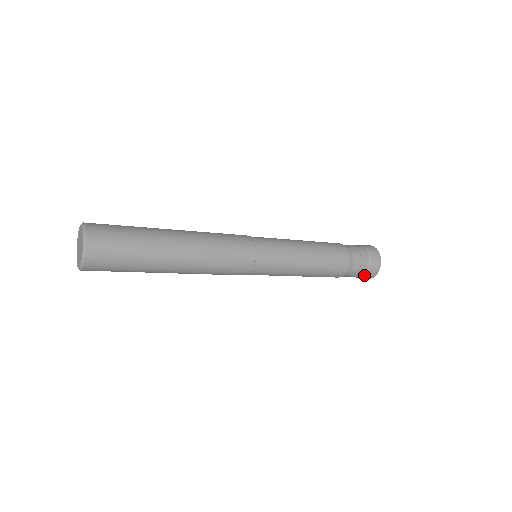
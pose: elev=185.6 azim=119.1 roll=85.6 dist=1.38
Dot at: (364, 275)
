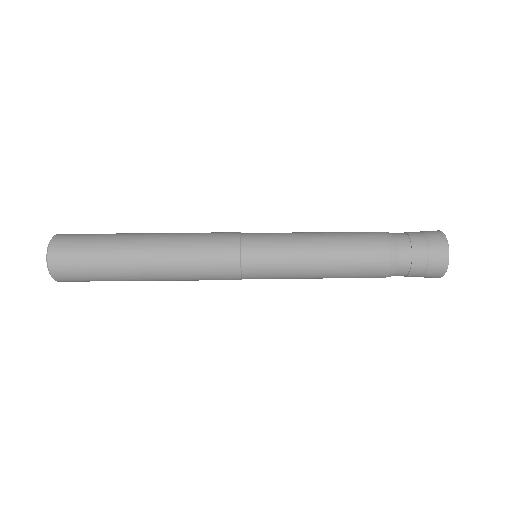
Dot at: (427, 247)
